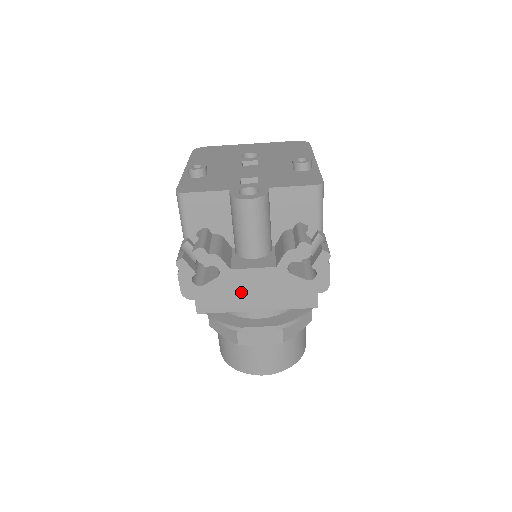
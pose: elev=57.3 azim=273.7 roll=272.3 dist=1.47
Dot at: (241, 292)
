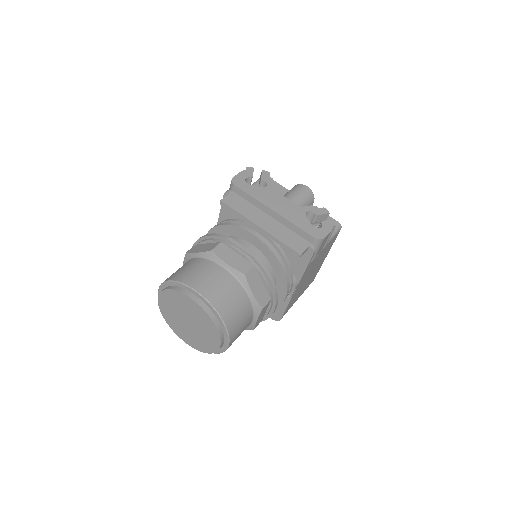
Dot at: (267, 203)
